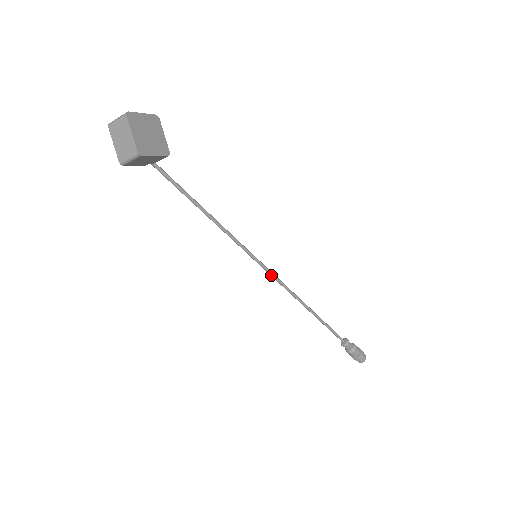
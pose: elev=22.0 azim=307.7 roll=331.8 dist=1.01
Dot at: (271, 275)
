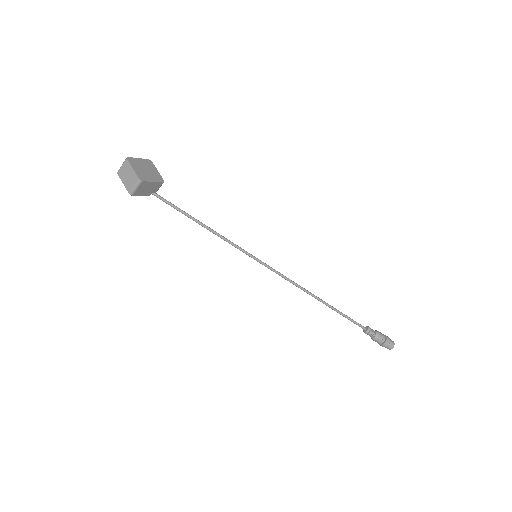
Dot at: (275, 272)
